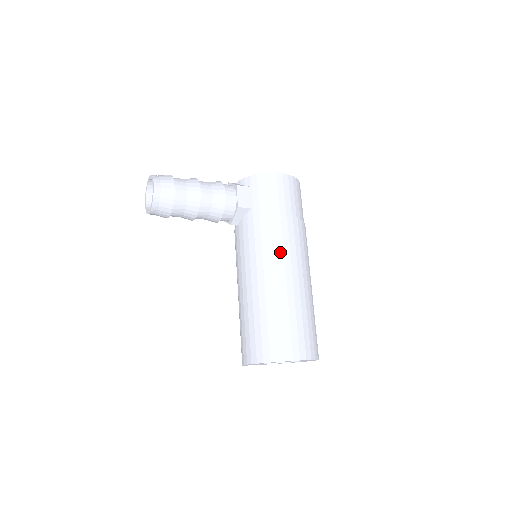
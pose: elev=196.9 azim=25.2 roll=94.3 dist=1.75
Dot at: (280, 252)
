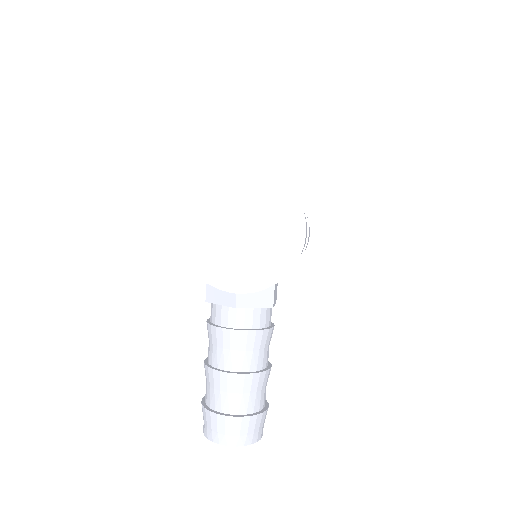
Dot at: occluded
